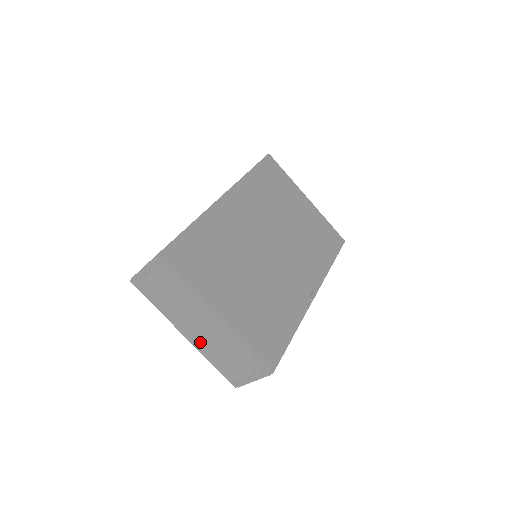
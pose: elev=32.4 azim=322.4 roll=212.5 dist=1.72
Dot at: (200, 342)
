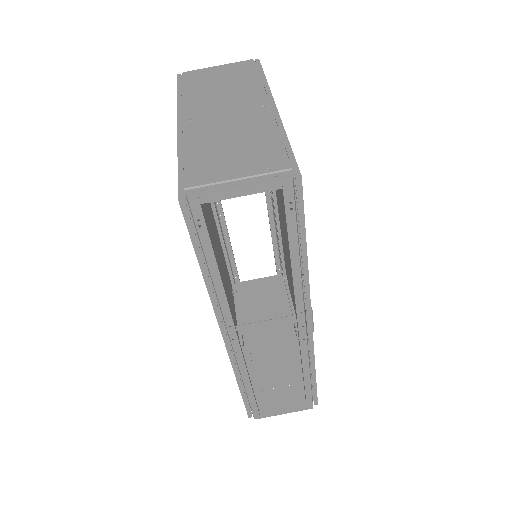
Dot at: (201, 129)
